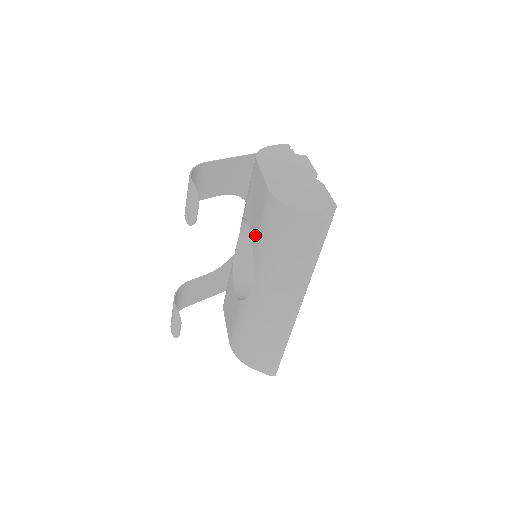
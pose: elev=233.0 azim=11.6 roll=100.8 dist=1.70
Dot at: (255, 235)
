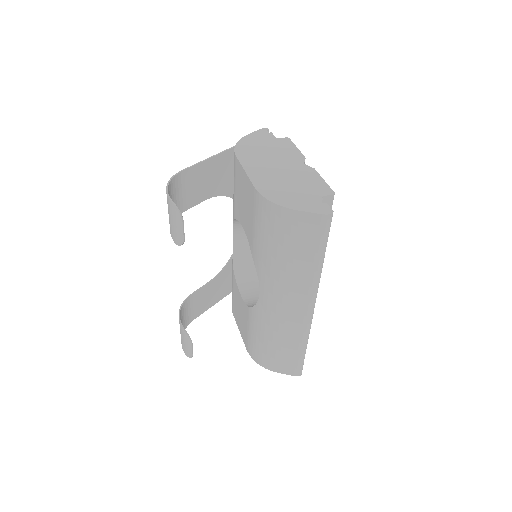
Dot at: (251, 239)
